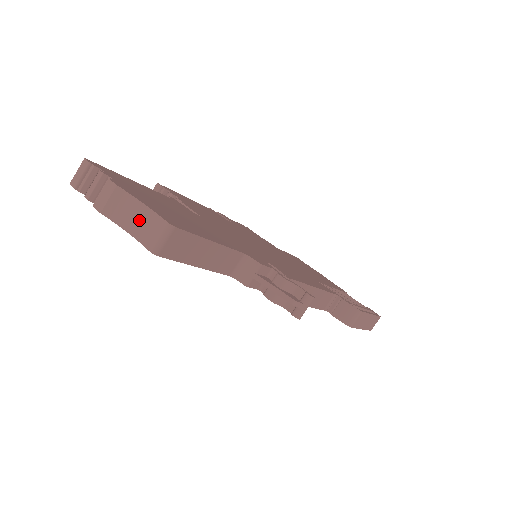
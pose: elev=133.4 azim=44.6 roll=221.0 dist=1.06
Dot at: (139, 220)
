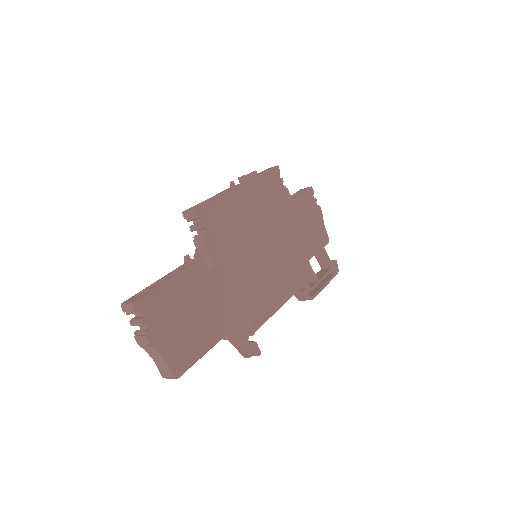
Dot at: (159, 361)
